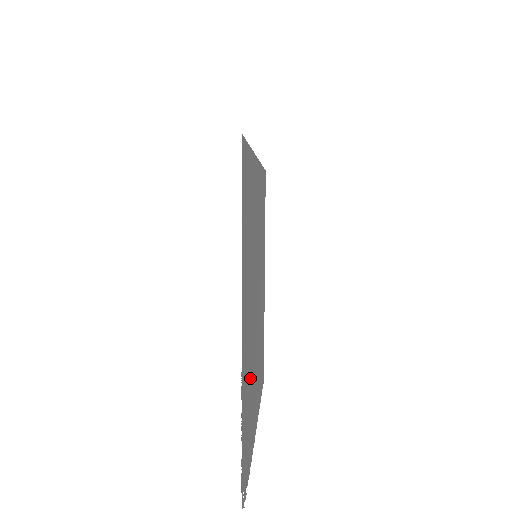
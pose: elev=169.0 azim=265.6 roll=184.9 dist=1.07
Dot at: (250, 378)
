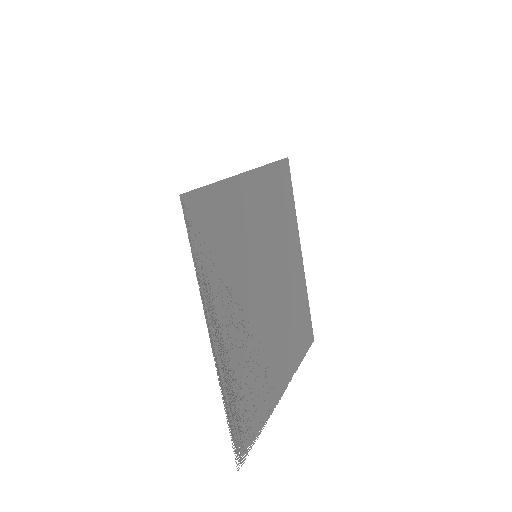
Dot at: (252, 359)
